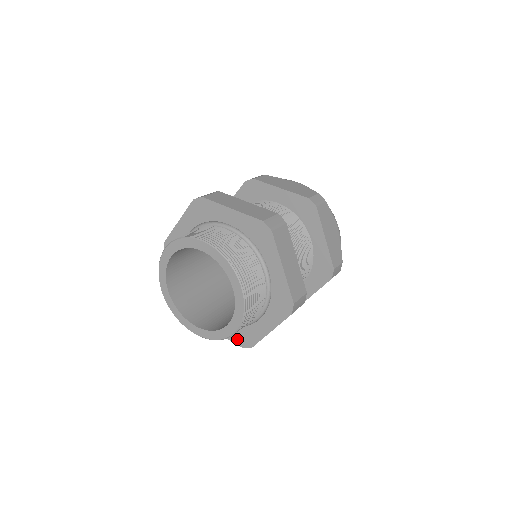
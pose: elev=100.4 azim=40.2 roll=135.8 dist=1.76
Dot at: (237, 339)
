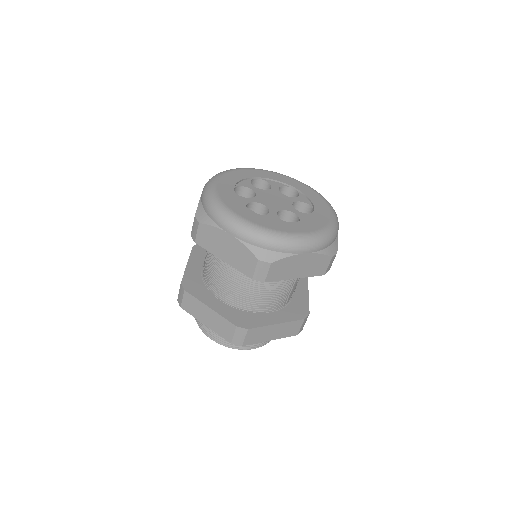
Dot at: occluded
